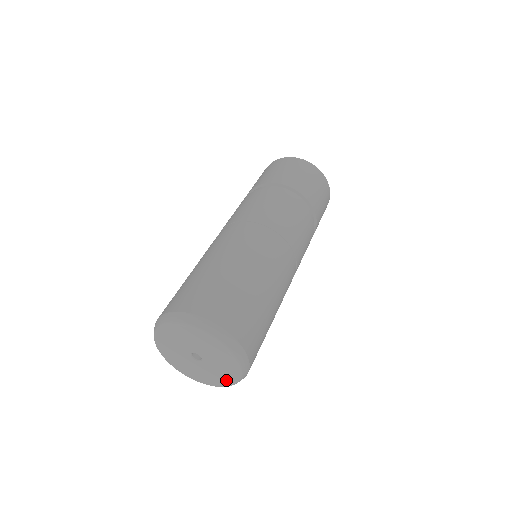
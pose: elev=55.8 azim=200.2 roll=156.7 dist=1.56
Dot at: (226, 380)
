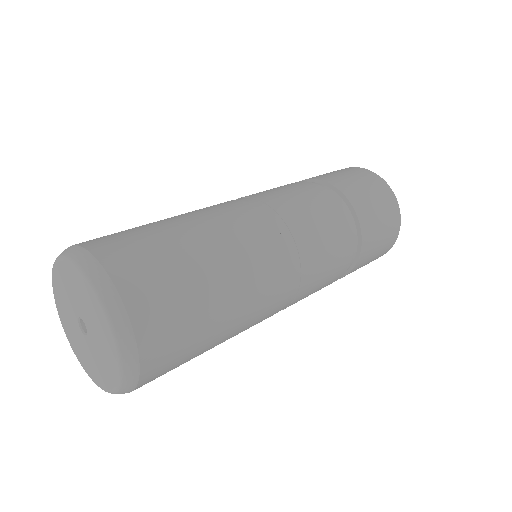
Dot at: (106, 380)
